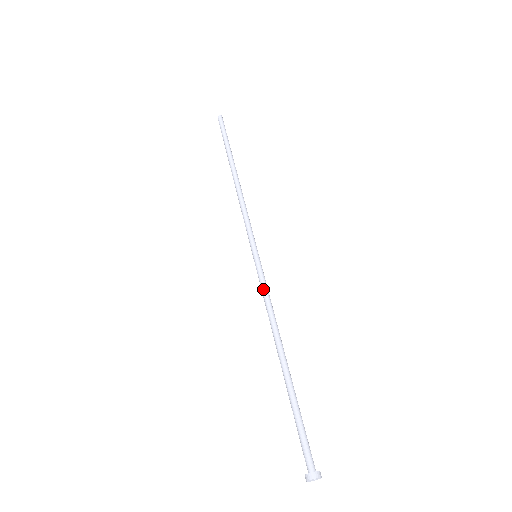
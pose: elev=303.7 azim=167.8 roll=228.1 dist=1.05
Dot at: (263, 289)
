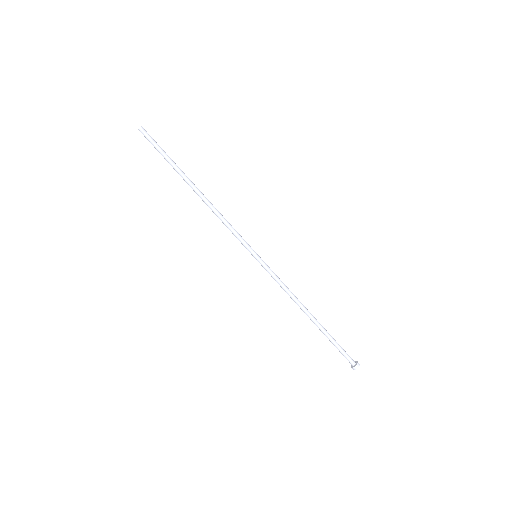
Dot at: (275, 280)
